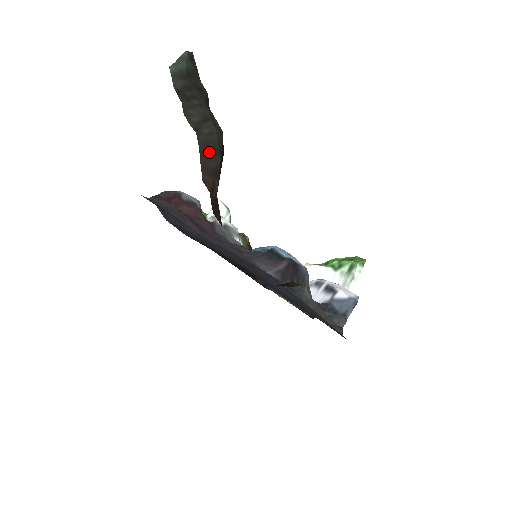
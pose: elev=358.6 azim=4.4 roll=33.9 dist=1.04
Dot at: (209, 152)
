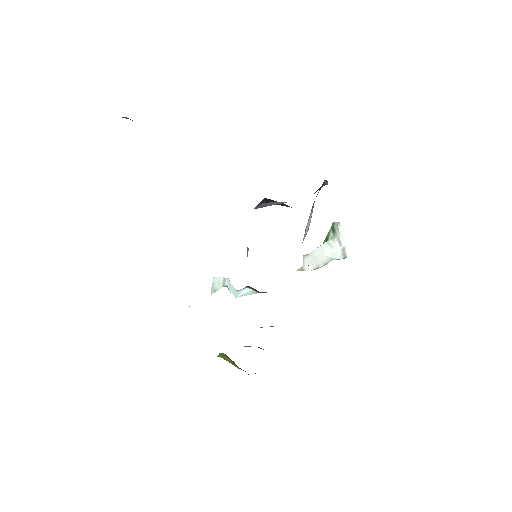
Dot at: occluded
